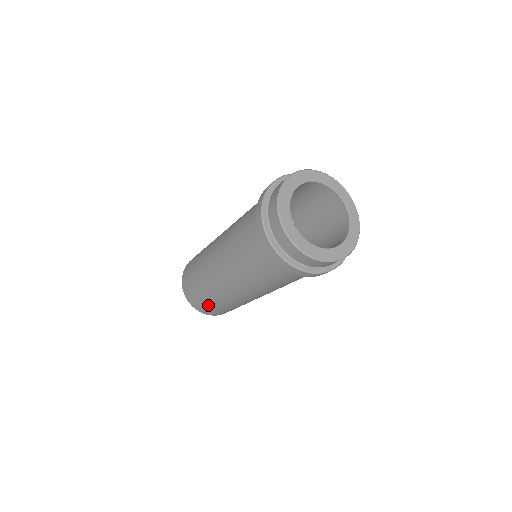
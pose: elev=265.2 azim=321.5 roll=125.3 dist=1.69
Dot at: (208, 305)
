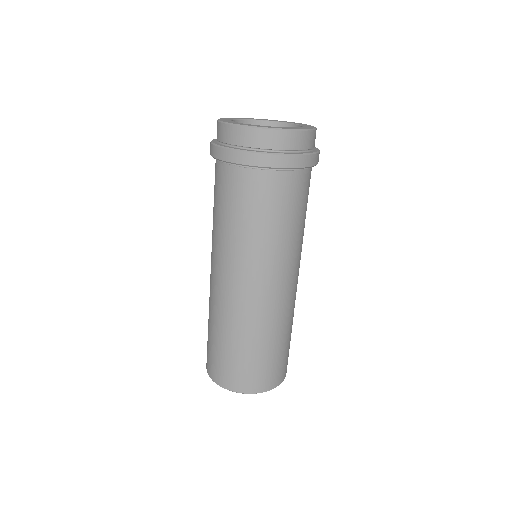
Dot at: (254, 362)
